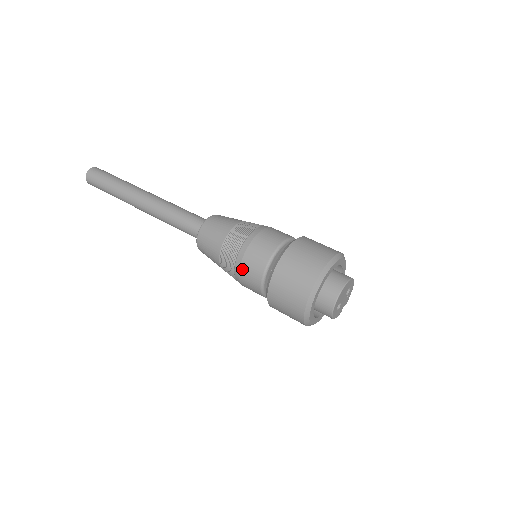
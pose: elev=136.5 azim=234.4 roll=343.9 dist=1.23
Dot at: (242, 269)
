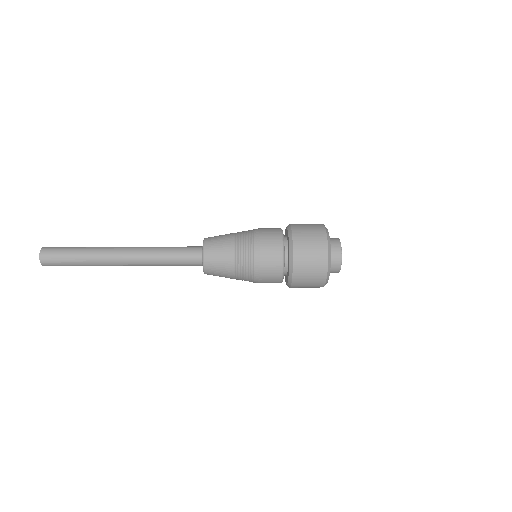
Dot at: (262, 260)
